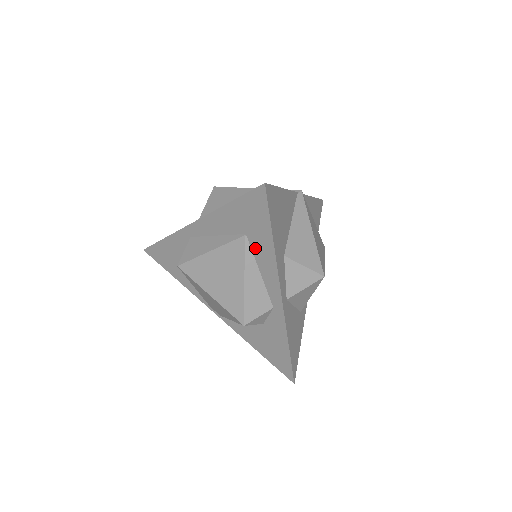
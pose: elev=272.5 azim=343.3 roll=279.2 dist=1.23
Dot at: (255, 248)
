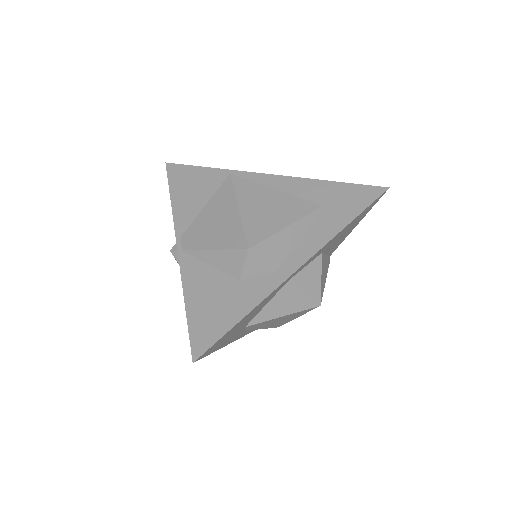
Dot at: (321, 219)
